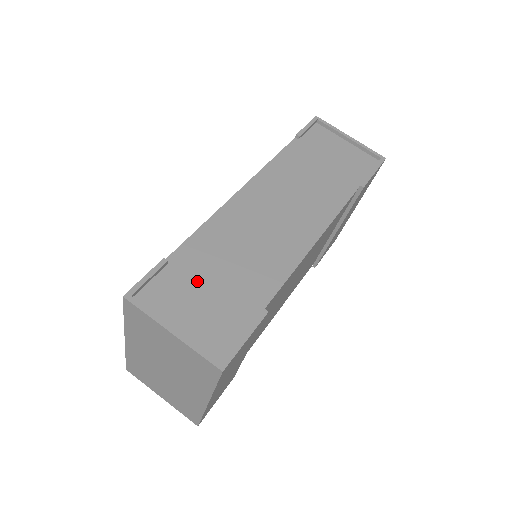
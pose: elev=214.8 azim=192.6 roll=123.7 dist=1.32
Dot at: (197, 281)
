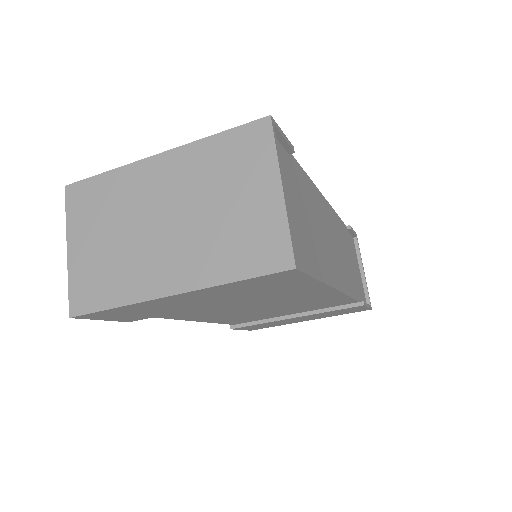
Dot at: (297, 193)
